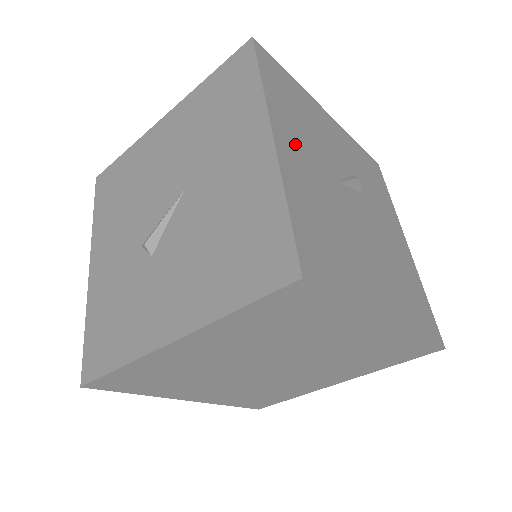
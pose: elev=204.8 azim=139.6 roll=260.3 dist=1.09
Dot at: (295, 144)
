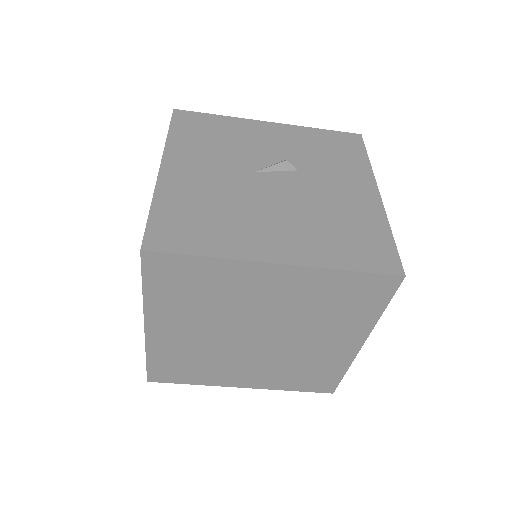
Dot at: (191, 164)
